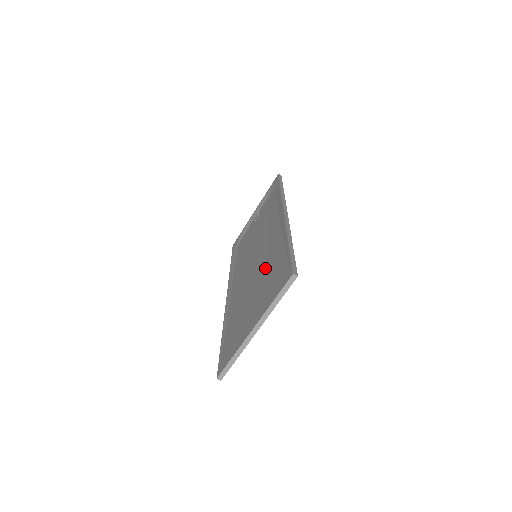
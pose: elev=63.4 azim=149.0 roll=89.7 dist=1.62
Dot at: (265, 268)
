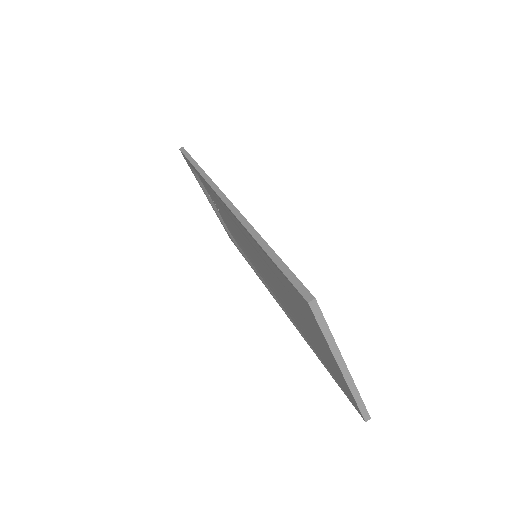
Dot at: occluded
